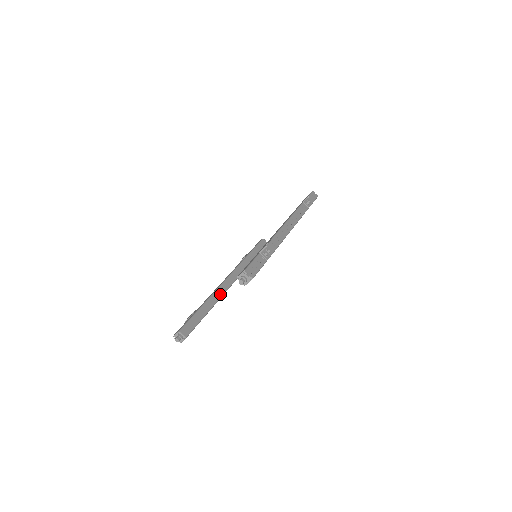
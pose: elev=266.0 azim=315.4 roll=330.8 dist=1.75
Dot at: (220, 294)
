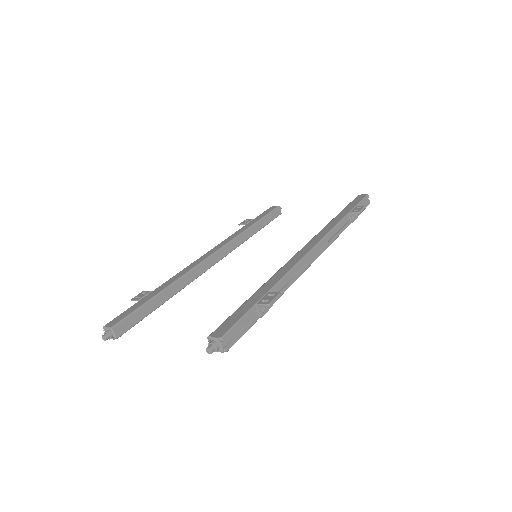
Dot at: (190, 279)
